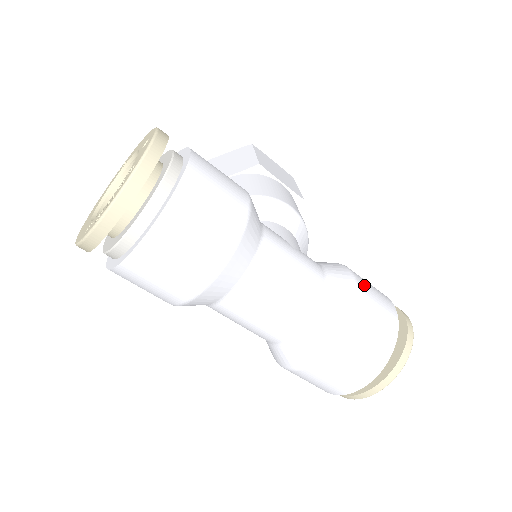
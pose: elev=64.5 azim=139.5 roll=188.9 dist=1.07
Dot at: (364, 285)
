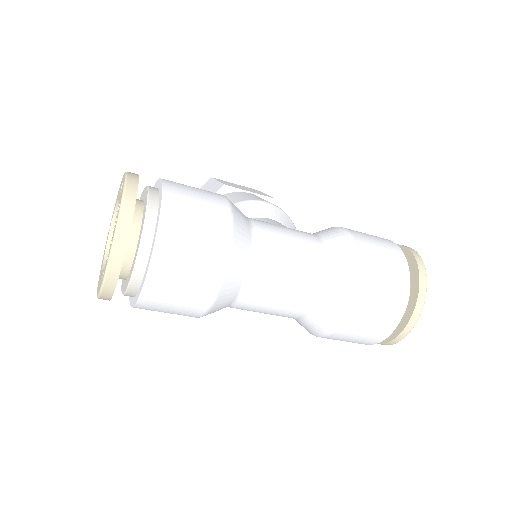
Dot at: (357, 233)
